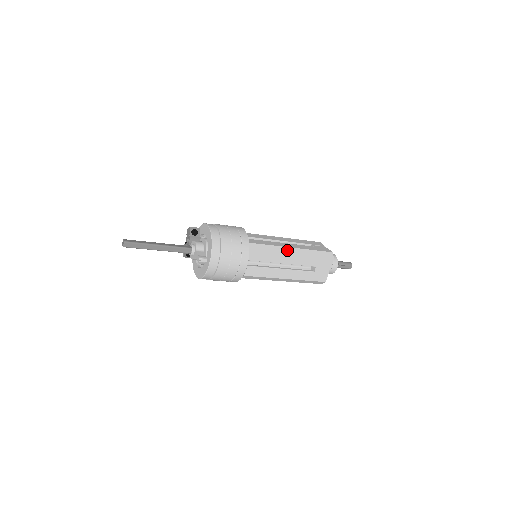
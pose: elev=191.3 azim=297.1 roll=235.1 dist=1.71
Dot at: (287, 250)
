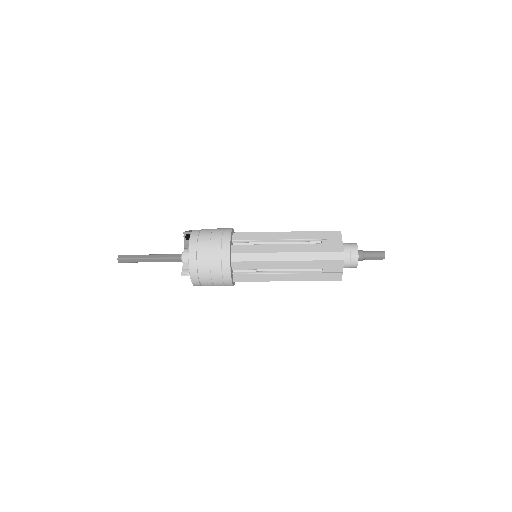
Dot at: (280, 256)
